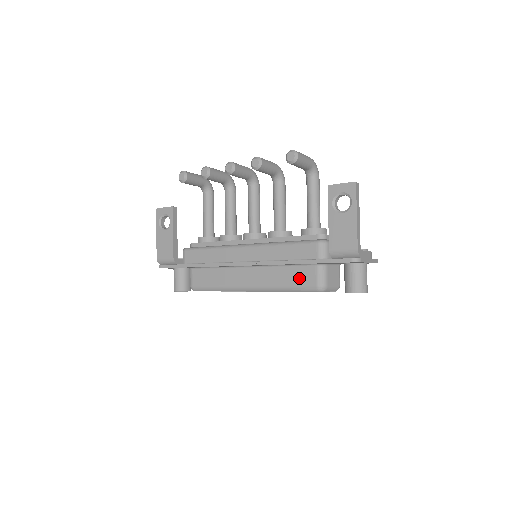
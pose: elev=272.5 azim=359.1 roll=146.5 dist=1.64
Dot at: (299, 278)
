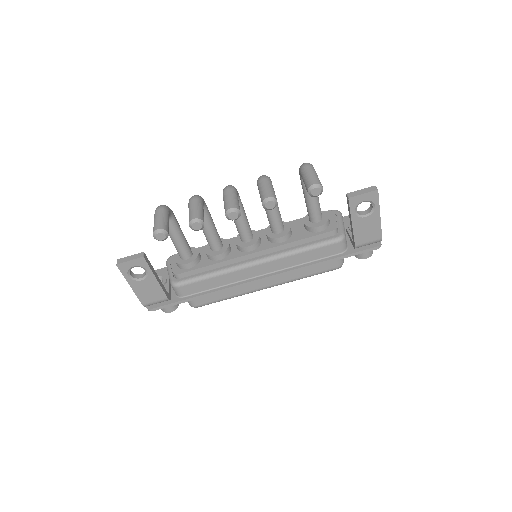
Dot at: (320, 267)
